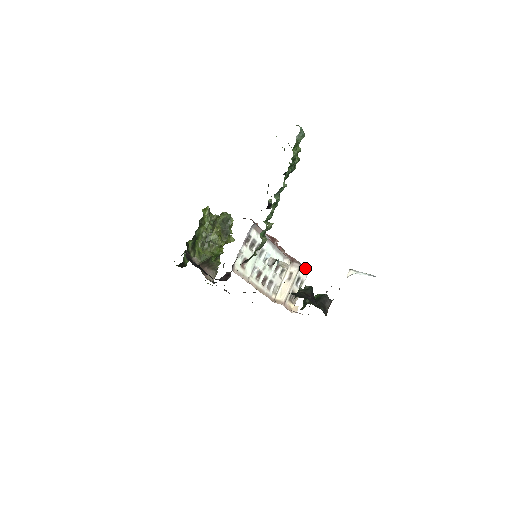
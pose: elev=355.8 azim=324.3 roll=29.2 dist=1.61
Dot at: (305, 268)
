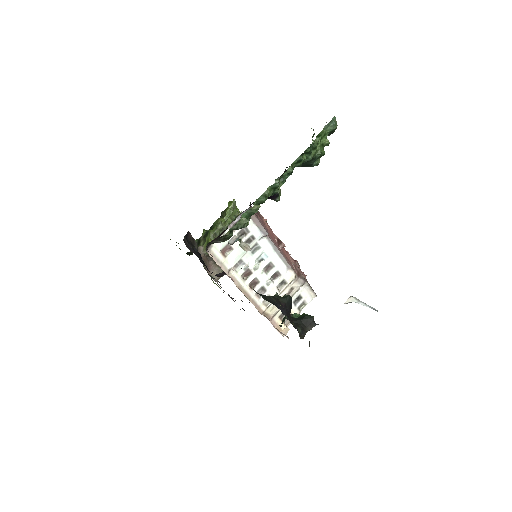
Dot at: (310, 288)
